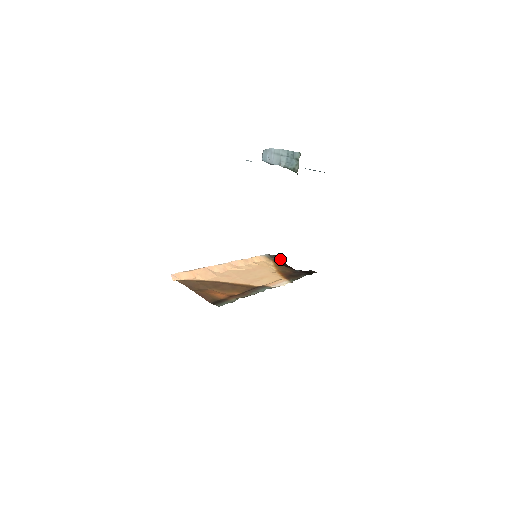
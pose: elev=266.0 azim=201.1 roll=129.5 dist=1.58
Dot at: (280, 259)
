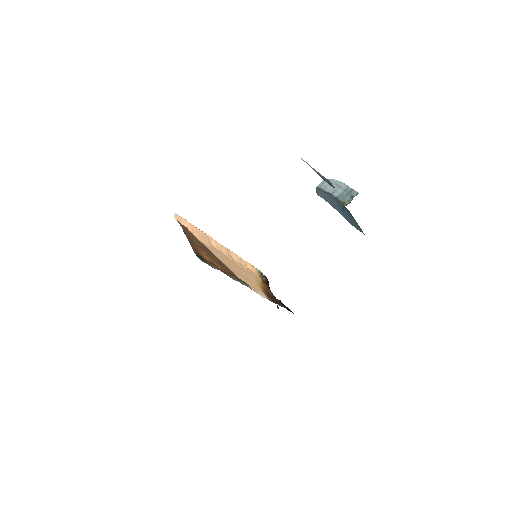
Dot at: (268, 283)
